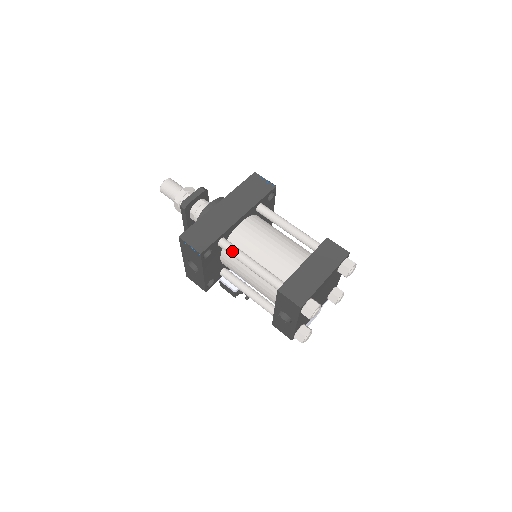
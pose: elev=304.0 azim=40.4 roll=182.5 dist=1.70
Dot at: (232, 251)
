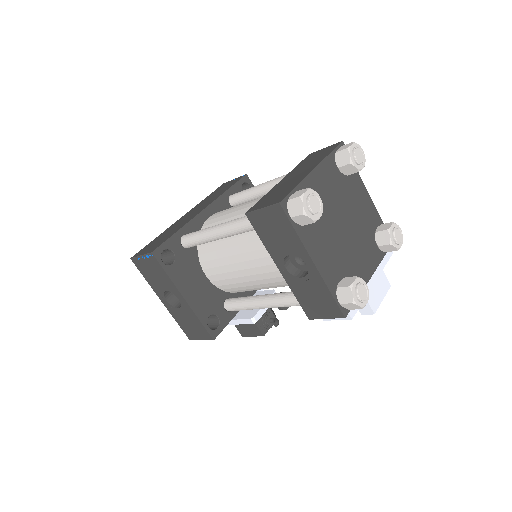
Dot at: (195, 235)
